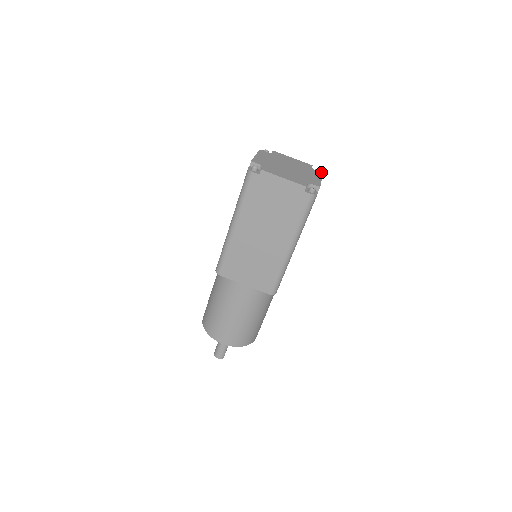
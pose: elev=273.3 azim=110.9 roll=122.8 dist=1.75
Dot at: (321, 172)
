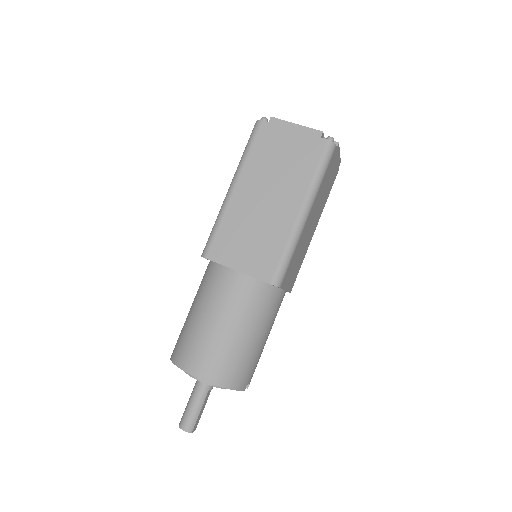
Dot at: occluded
